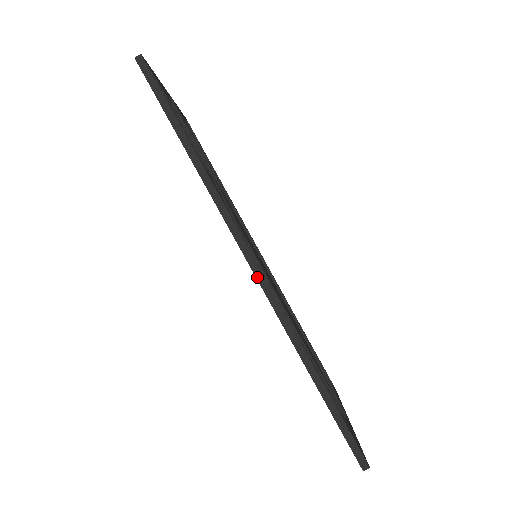
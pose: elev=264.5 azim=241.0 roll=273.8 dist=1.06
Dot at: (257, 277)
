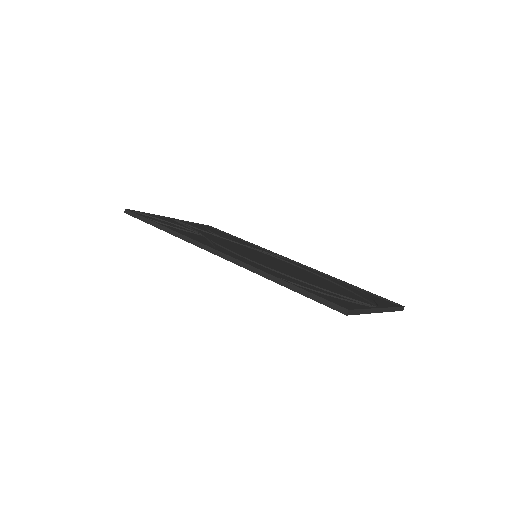
Dot at: (220, 256)
